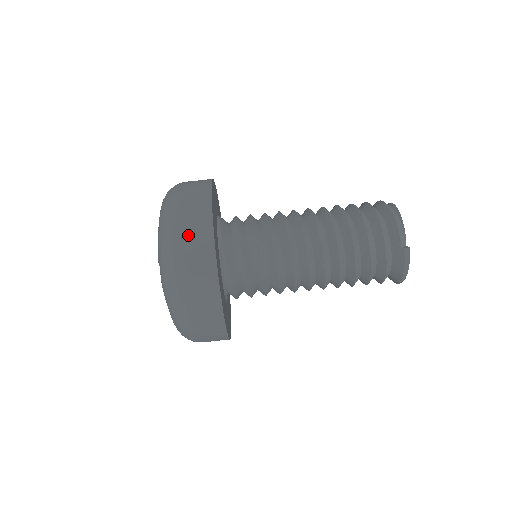
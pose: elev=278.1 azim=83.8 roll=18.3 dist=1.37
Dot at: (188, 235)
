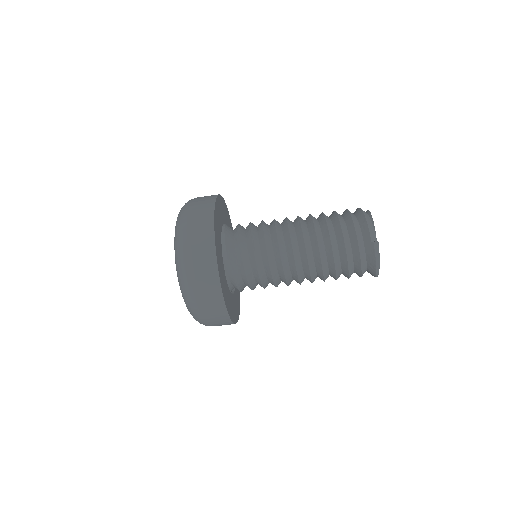
Dot at: (195, 231)
